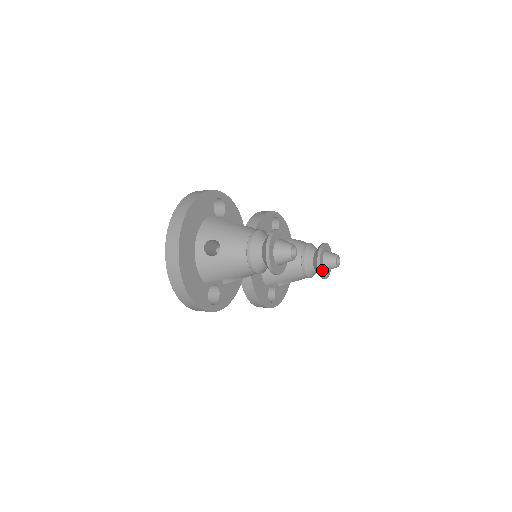
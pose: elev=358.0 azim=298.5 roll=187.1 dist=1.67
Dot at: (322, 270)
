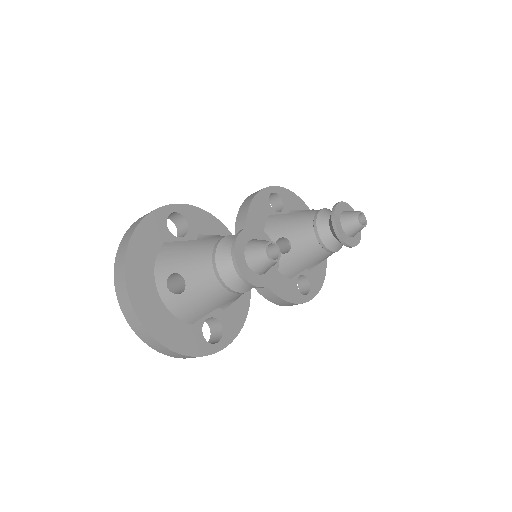
Dot at: (346, 239)
